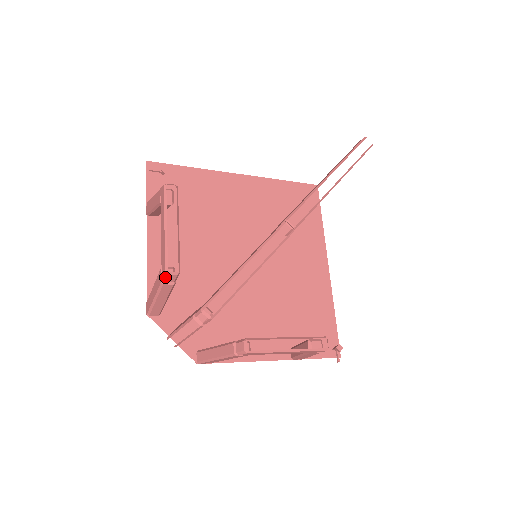
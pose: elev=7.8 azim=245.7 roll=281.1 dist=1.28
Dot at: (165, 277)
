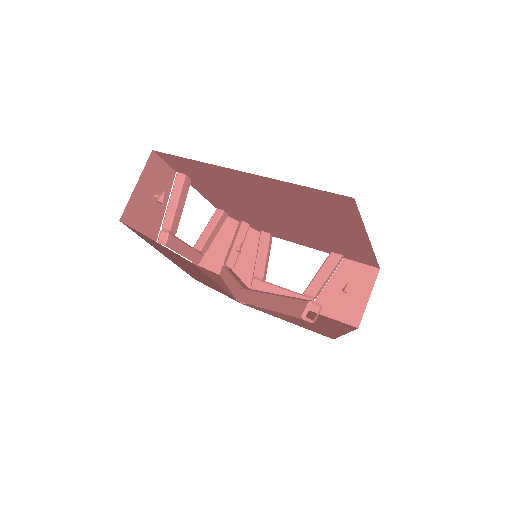
Dot at: occluded
